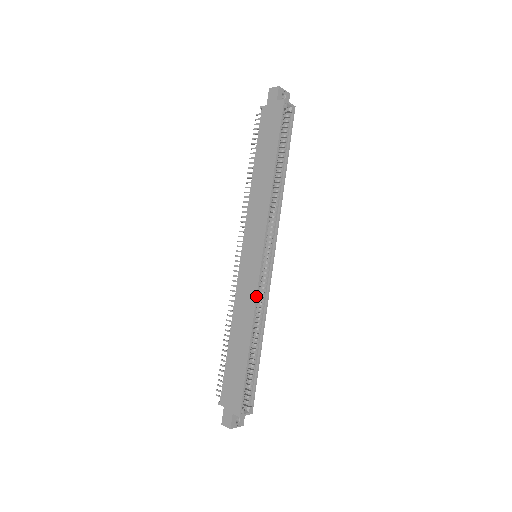
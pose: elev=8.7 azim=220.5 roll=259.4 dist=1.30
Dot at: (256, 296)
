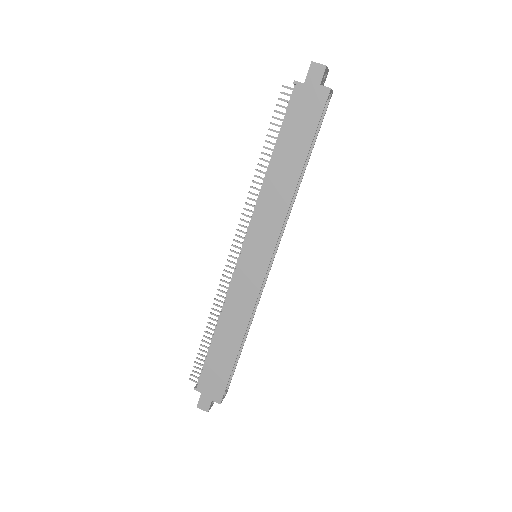
Dot at: occluded
